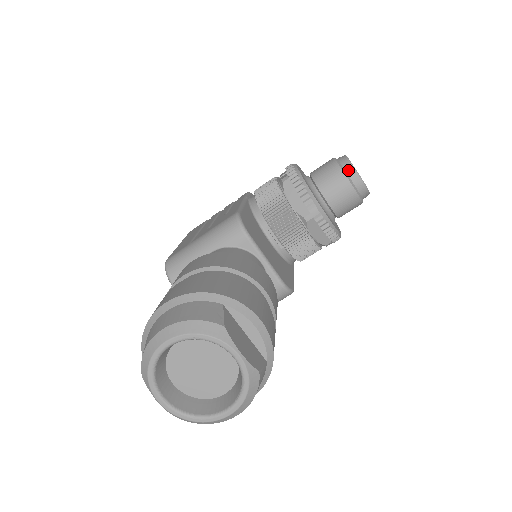
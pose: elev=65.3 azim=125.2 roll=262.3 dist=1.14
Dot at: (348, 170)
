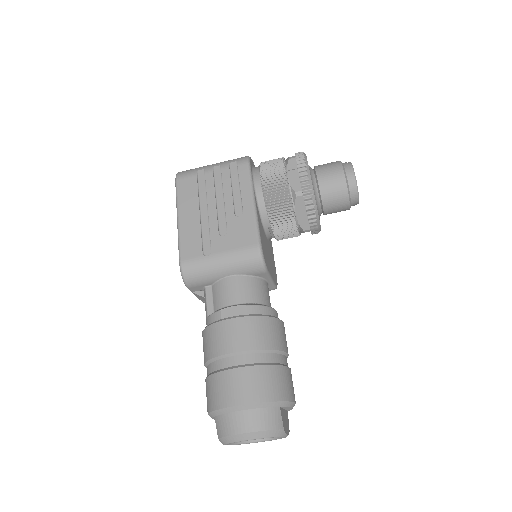
Dot at: (353, 194)
